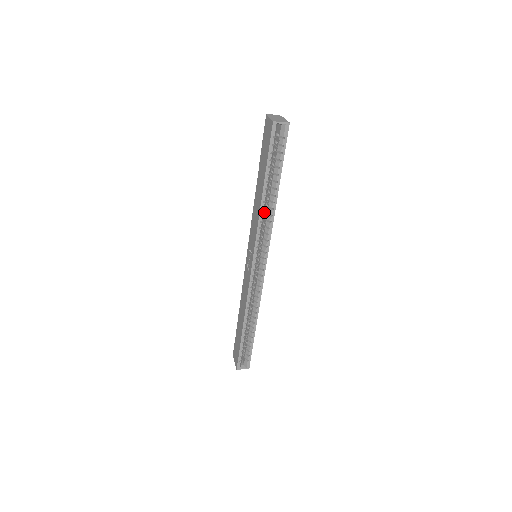
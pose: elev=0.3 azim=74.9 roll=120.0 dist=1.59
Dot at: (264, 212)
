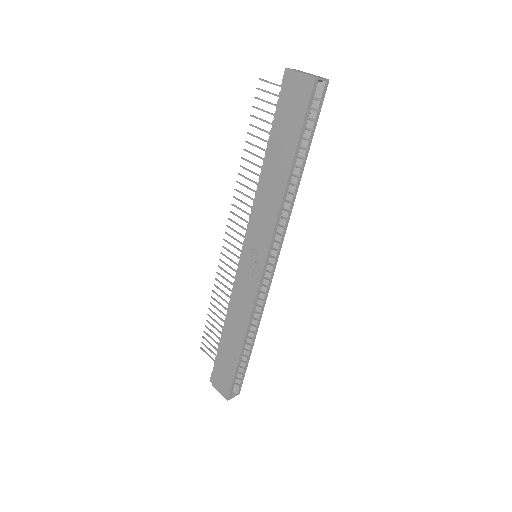
Dot at: occluded
